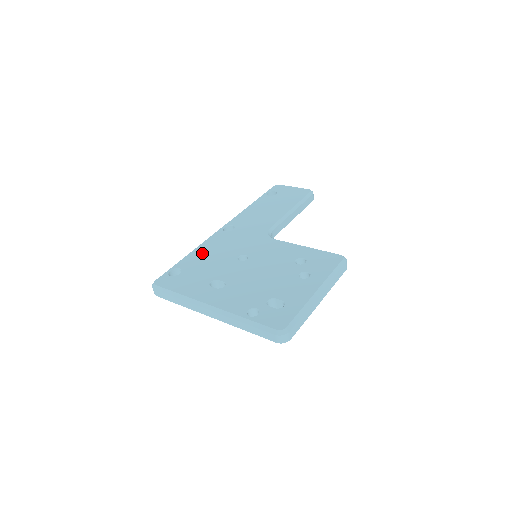
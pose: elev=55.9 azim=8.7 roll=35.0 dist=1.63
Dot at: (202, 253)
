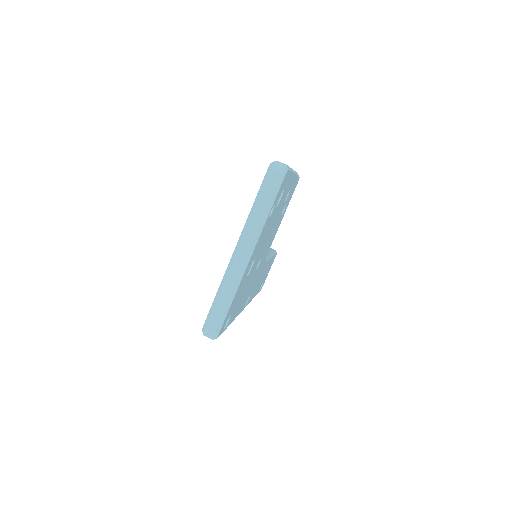
Dot at: occluded
